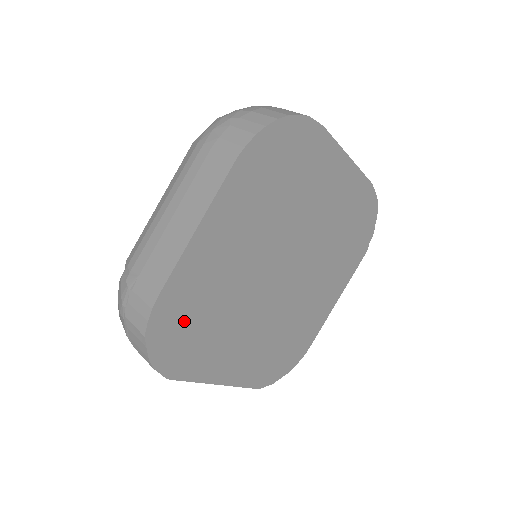
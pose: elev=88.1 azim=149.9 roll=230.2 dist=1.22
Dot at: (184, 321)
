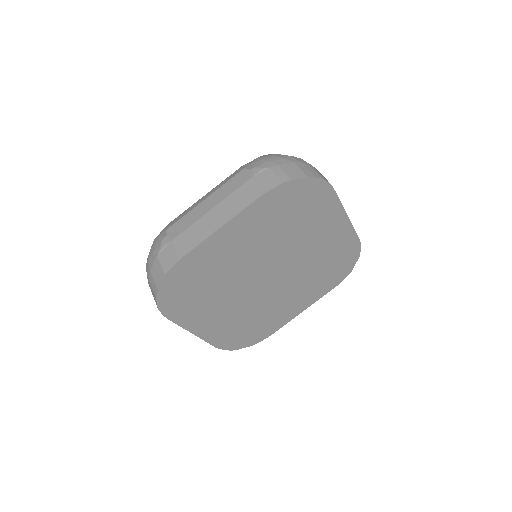
Dot at: (241, 335)
